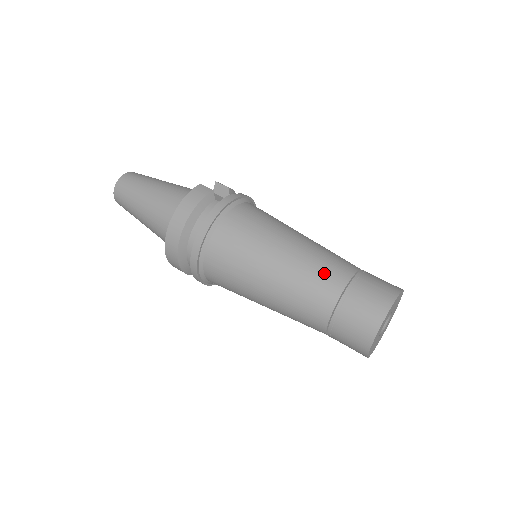
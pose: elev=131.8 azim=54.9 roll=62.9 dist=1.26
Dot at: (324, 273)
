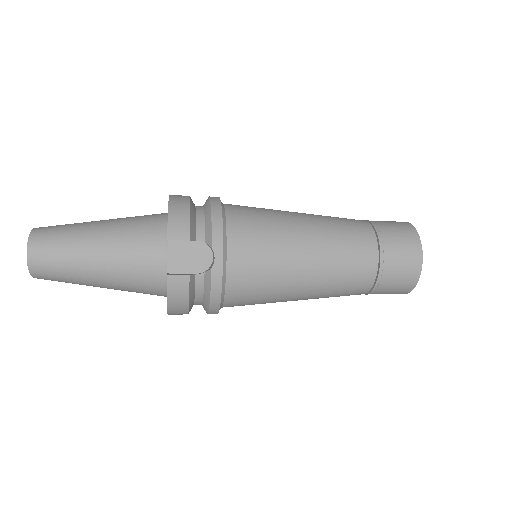
Dot at: occluded
